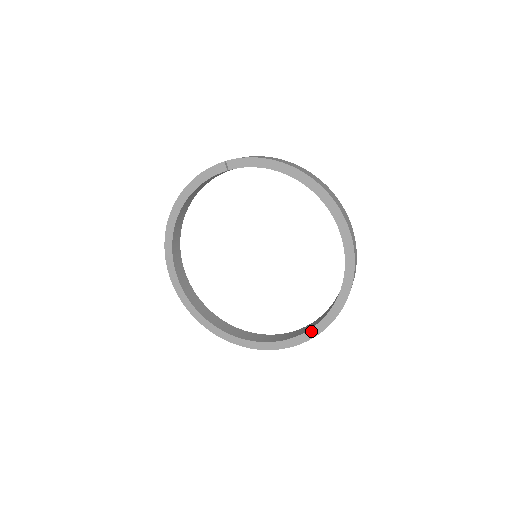
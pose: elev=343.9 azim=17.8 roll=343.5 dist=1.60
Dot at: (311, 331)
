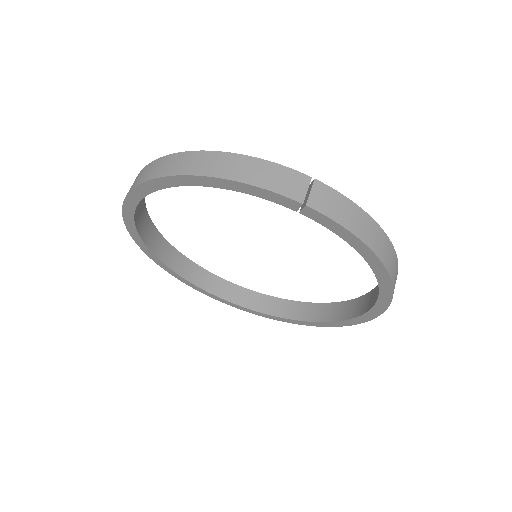
Dot at: (264, 315)
